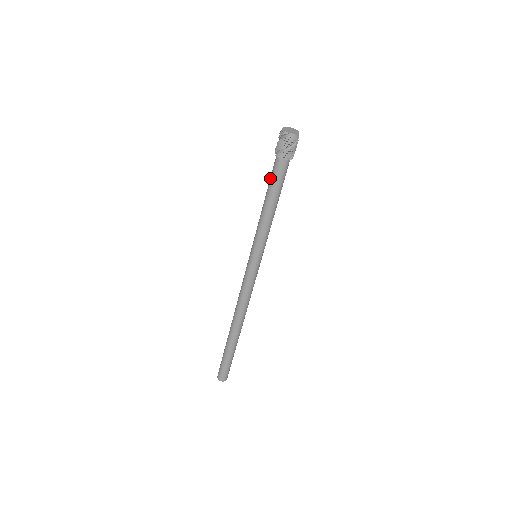
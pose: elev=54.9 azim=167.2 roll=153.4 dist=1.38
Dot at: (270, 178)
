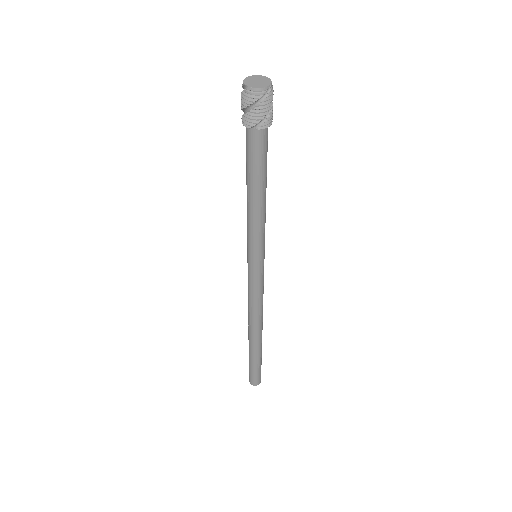
Dot at: occluded
